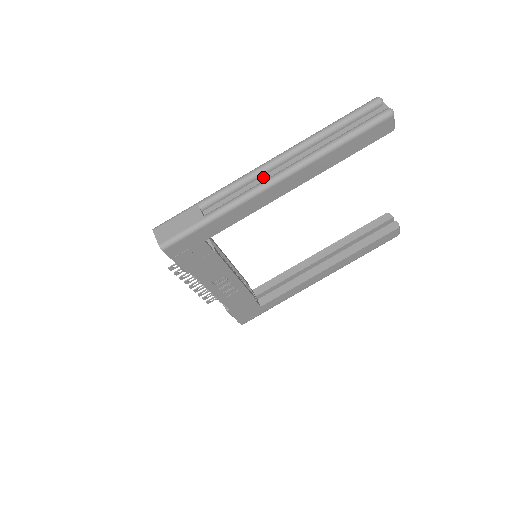
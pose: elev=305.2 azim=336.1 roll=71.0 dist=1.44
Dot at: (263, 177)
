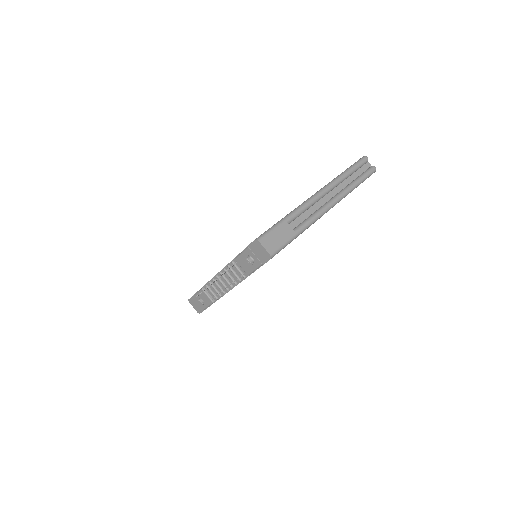
Dot at: (318, 203)
